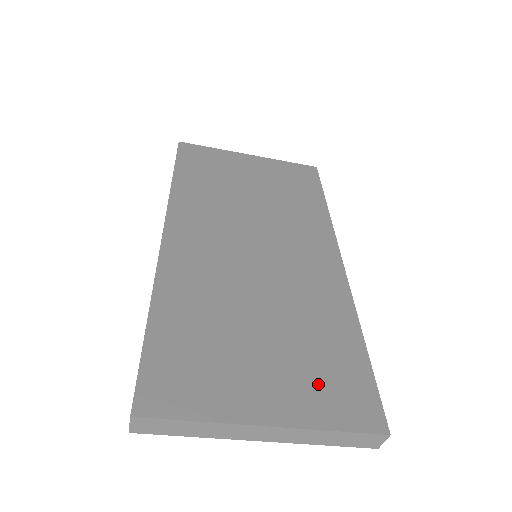
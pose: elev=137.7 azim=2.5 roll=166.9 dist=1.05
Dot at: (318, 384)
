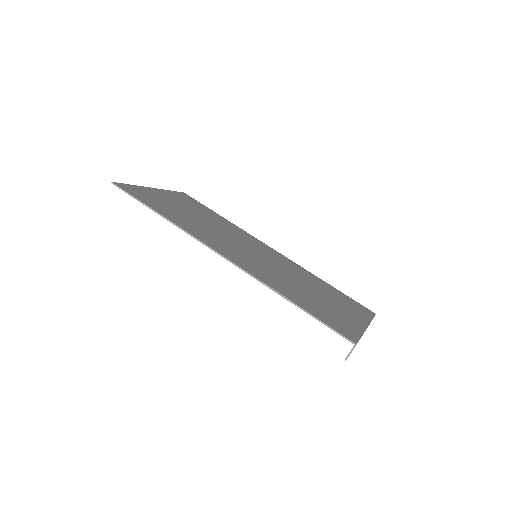
Dot at: (349, 305)
